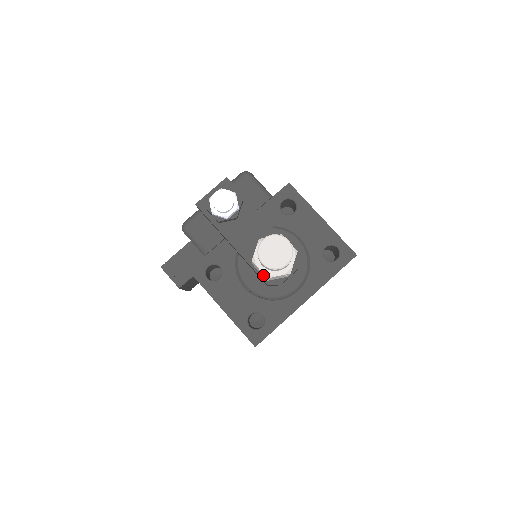
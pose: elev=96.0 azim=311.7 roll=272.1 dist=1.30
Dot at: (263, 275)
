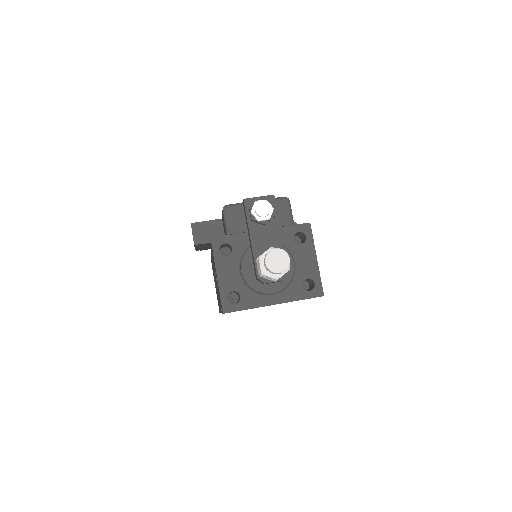
Dot at: (259, 270)
